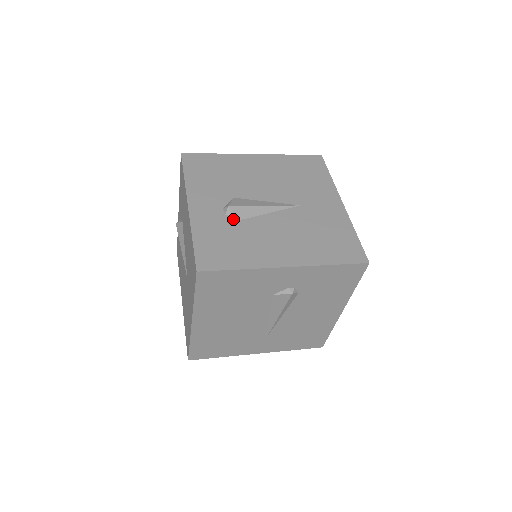
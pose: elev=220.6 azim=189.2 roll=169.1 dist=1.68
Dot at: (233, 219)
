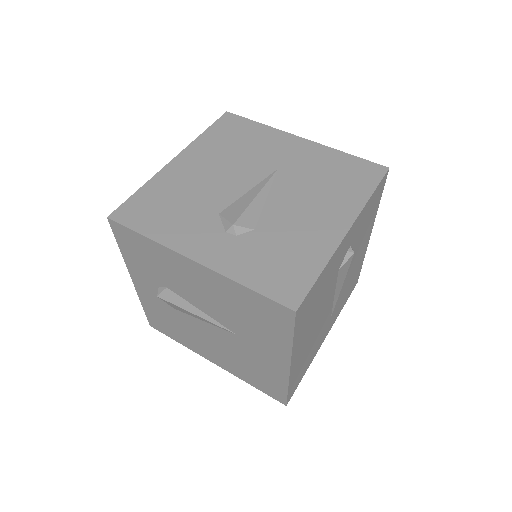
Dot at: (249, 233)
